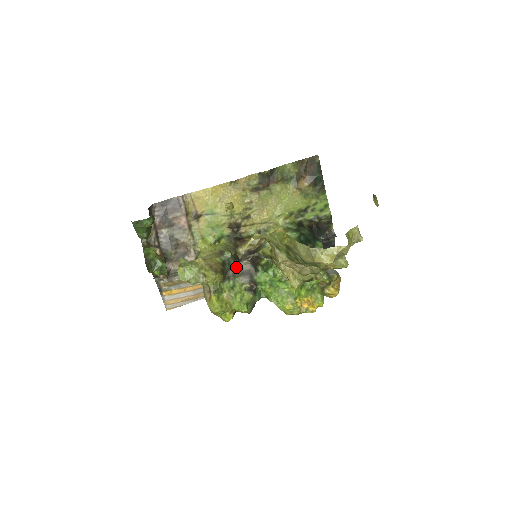
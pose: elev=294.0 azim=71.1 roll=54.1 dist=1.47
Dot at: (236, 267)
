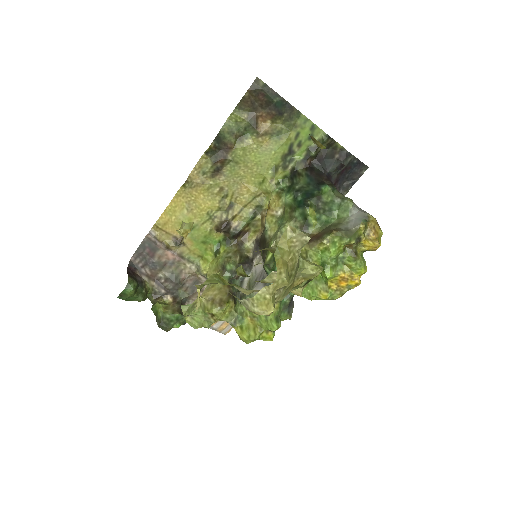
Dot at: (249, 273)
